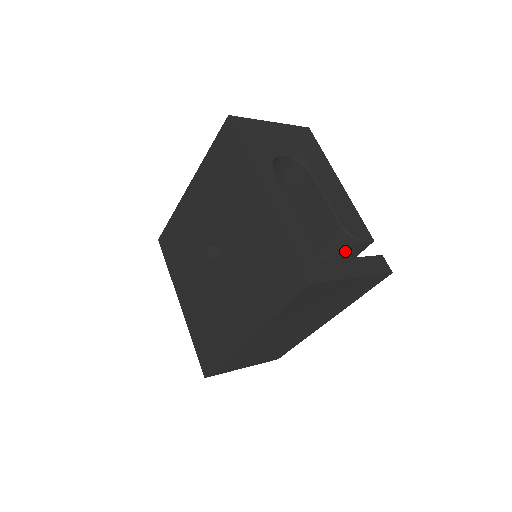
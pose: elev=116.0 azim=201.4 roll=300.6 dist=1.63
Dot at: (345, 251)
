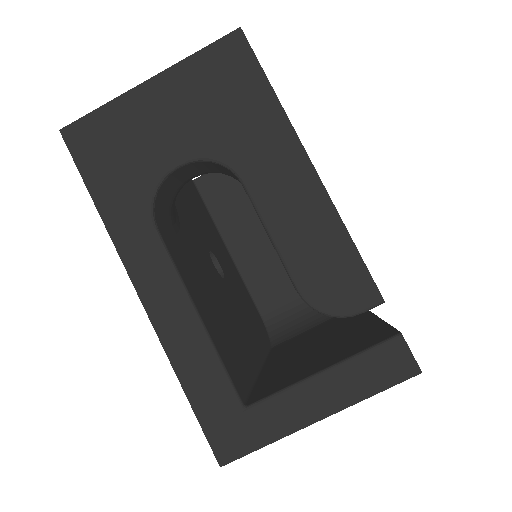
Dot at: occluded
